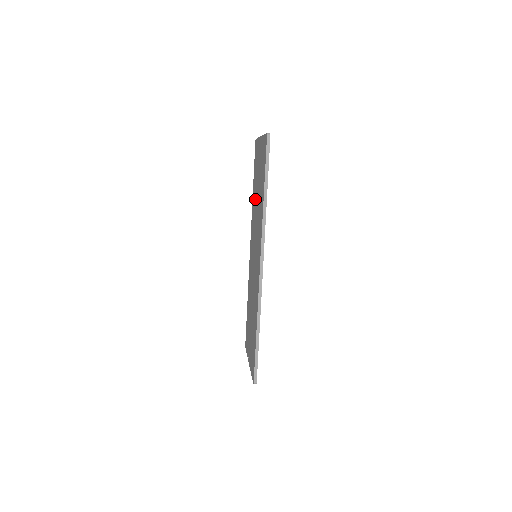
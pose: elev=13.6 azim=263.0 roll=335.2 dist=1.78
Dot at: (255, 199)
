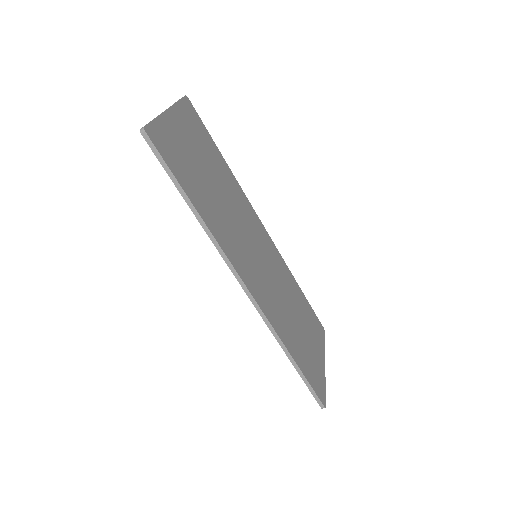
Dot at: occluded
